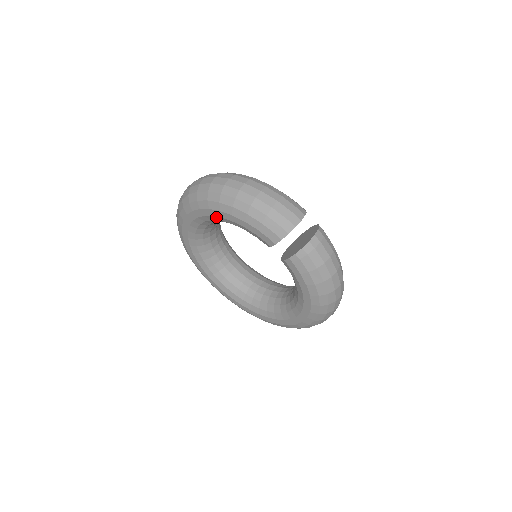
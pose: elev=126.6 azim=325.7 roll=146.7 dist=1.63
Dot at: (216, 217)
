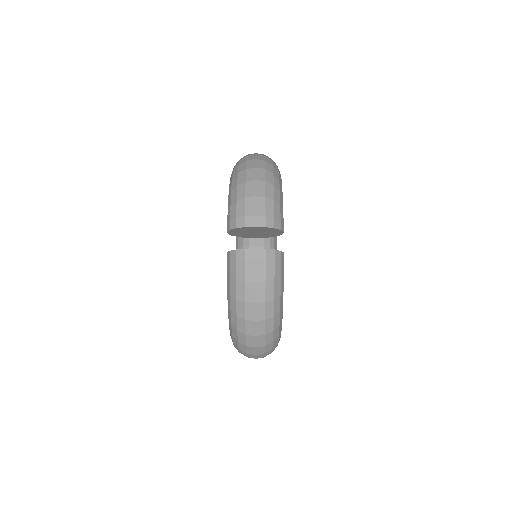
Dot at: occluded
